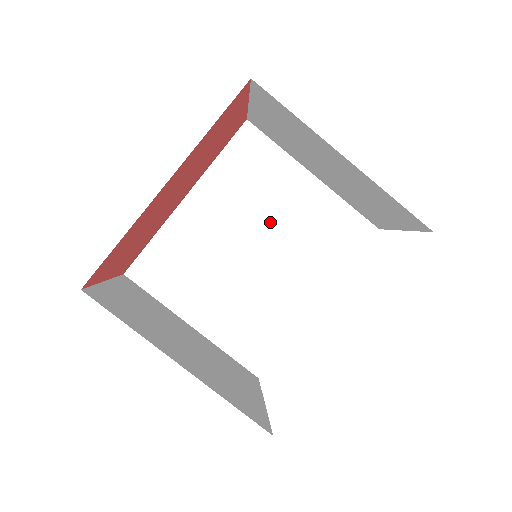
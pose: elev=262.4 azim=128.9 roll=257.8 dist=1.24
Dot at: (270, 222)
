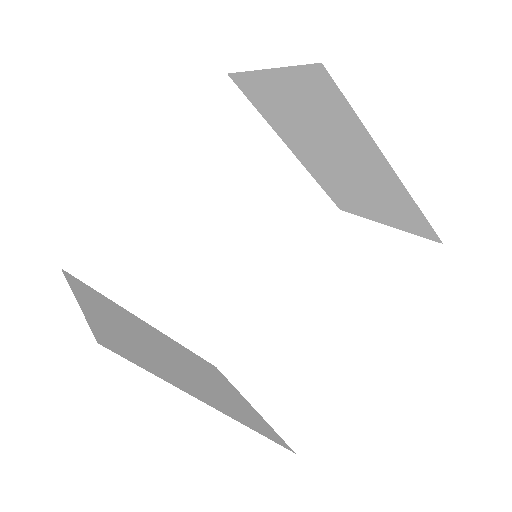
Dot at: (242, 201)
